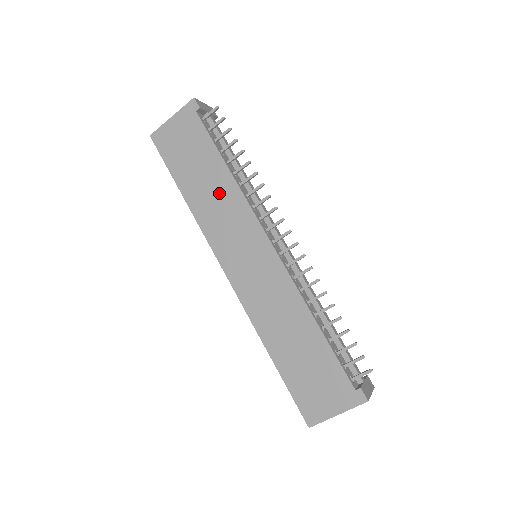
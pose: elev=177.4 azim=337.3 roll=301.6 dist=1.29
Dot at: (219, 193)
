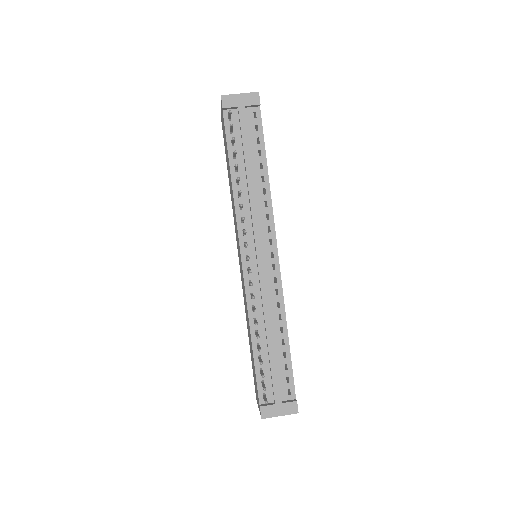
Dot at: occluded
